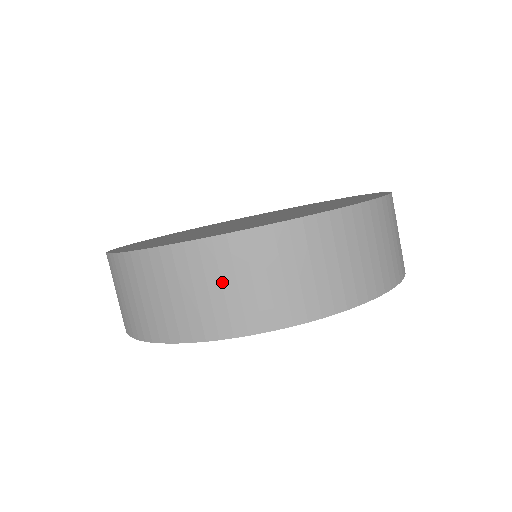
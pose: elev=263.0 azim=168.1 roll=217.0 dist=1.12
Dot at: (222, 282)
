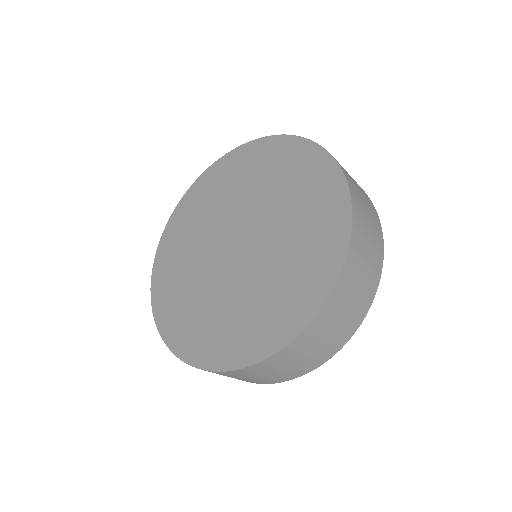
Dot at: occluded
